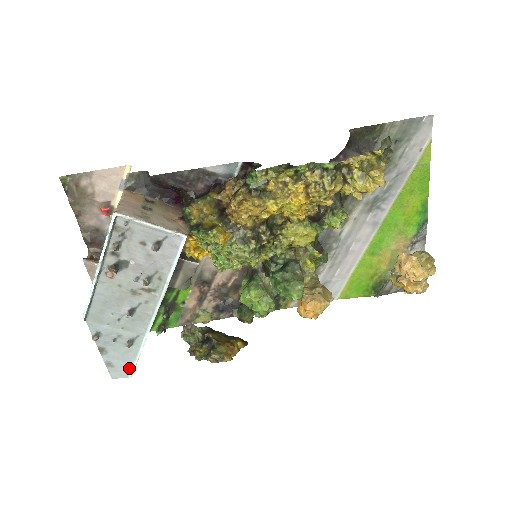
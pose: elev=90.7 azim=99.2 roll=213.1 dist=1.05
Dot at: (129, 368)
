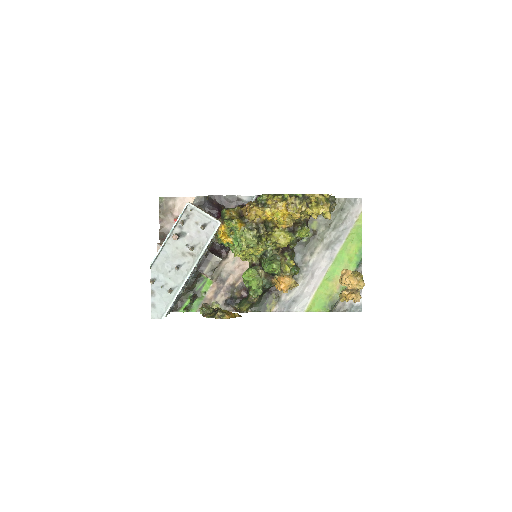
Dot at: (164, 311)
